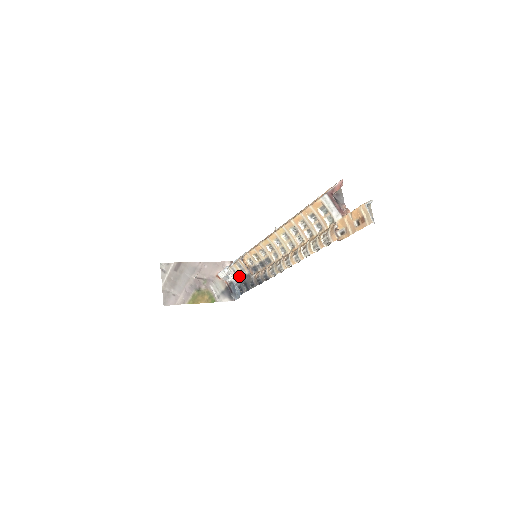
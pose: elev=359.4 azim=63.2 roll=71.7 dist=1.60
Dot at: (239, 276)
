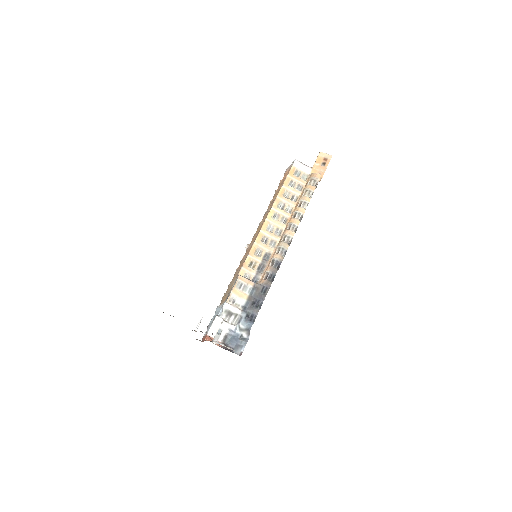
Dot at: (242, 302)
